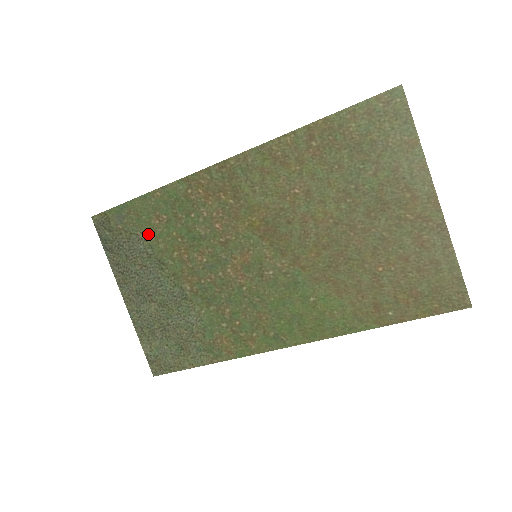
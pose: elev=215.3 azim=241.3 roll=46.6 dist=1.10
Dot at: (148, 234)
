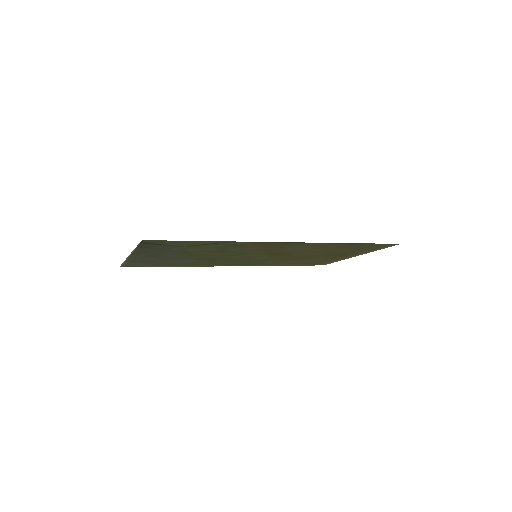
Dot at: (191, 248)
